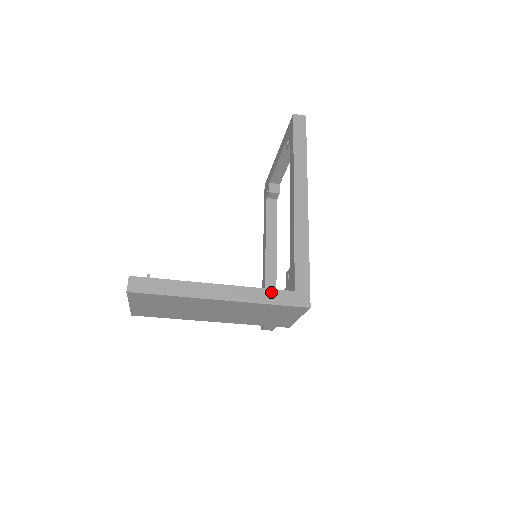
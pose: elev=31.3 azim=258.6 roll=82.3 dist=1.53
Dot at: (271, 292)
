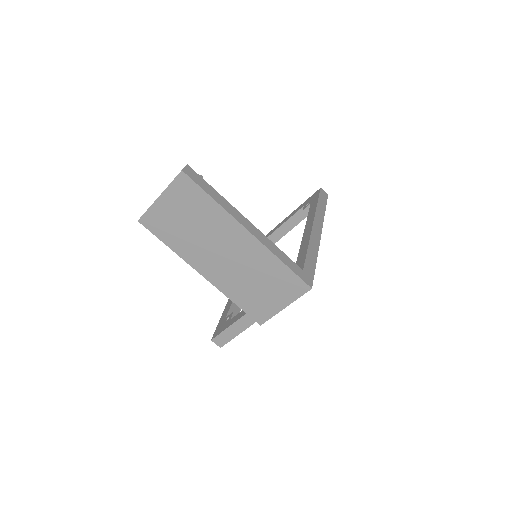
Dot at: (286, 257)
